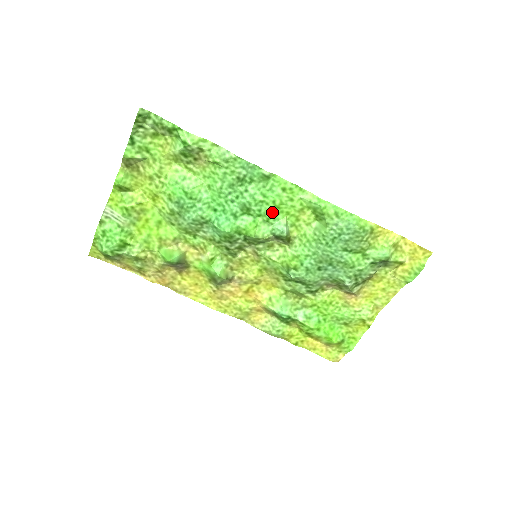
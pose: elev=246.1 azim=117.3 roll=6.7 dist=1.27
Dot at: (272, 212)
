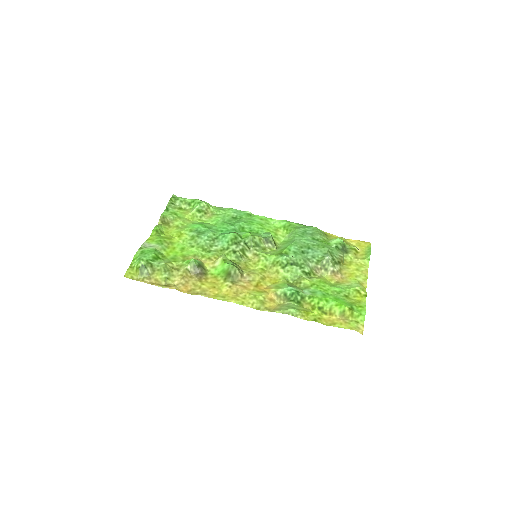
Dot at: (258, 228)
